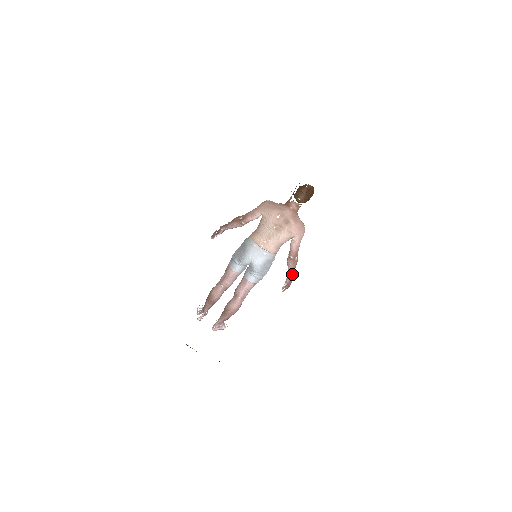
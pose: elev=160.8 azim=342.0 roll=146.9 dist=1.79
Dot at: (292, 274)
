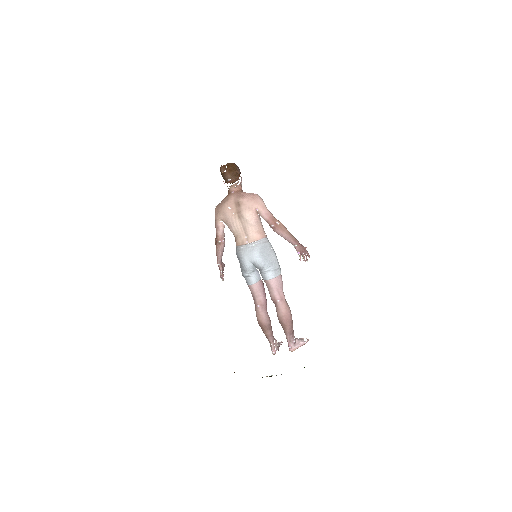
Dot at: (293, 239)
